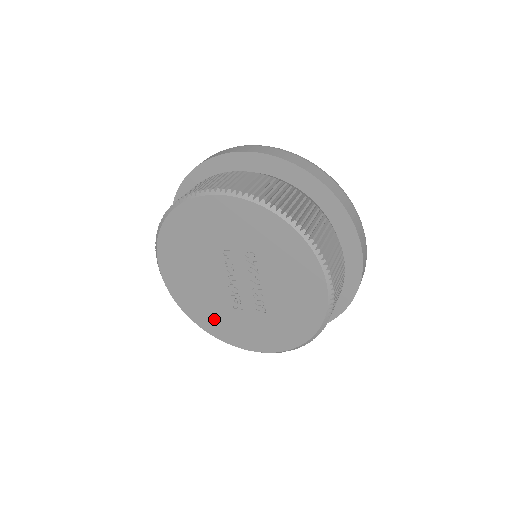
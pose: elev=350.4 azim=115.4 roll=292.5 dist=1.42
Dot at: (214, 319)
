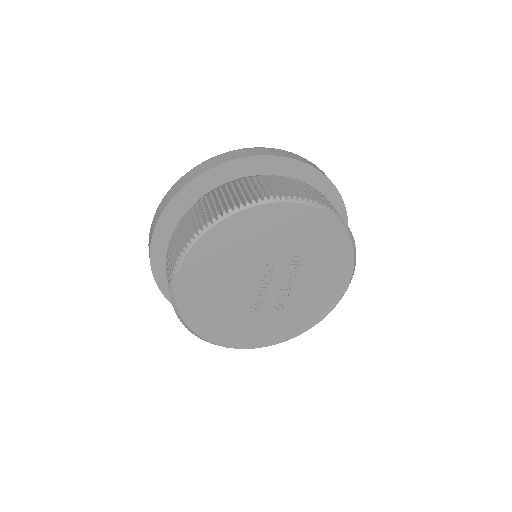
Dot at: (220, 324)
